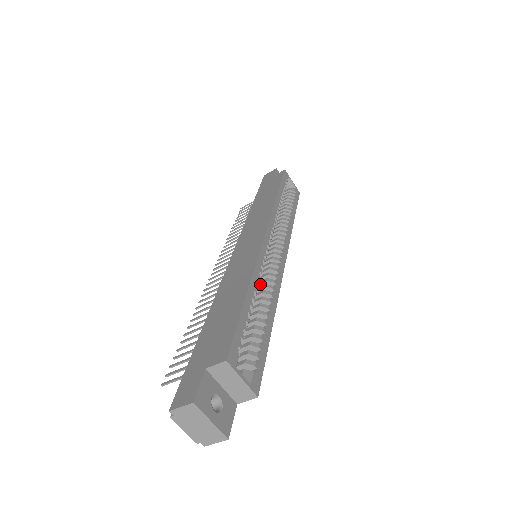
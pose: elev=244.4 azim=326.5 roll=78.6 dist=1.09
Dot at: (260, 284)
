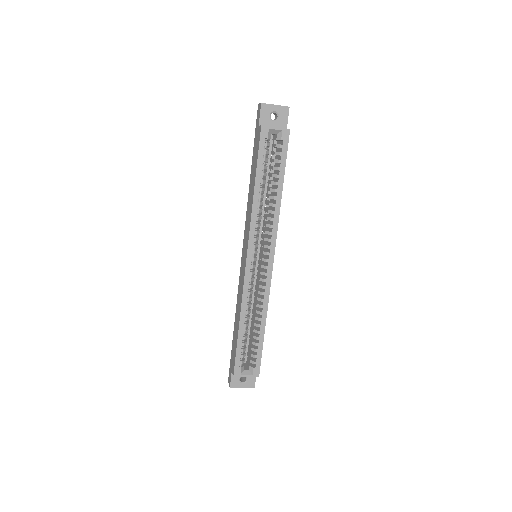
Dot at: (257, 292)
